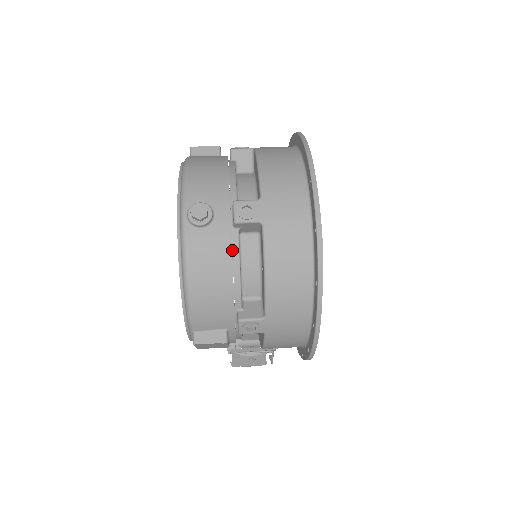
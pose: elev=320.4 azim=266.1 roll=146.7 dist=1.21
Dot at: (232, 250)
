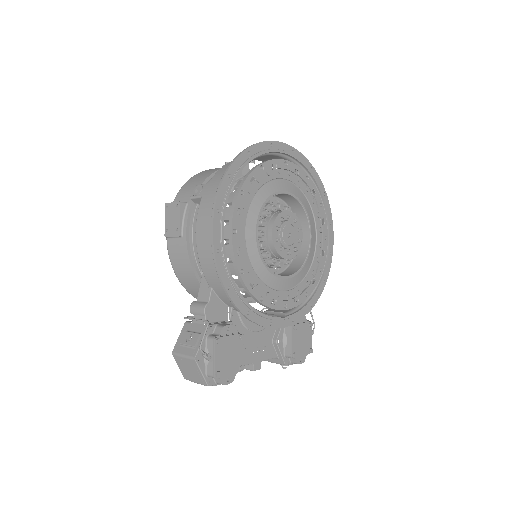
Dot at: occluded
